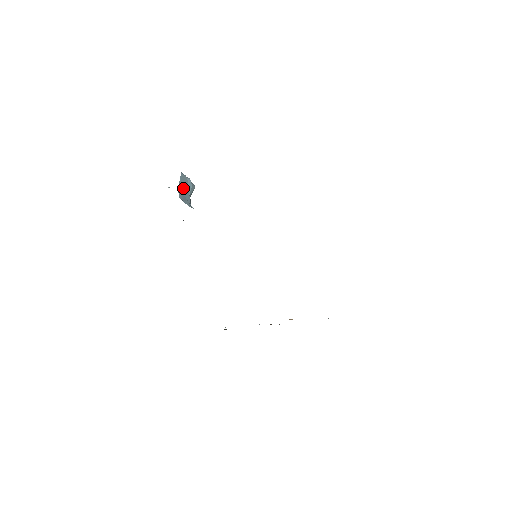
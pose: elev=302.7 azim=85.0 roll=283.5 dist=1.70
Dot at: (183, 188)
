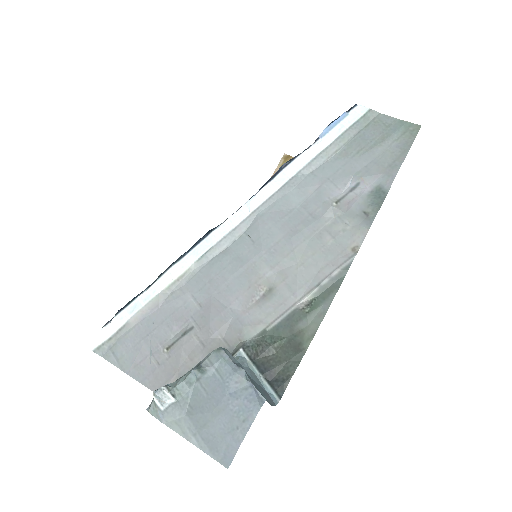
Dot at: occluded
